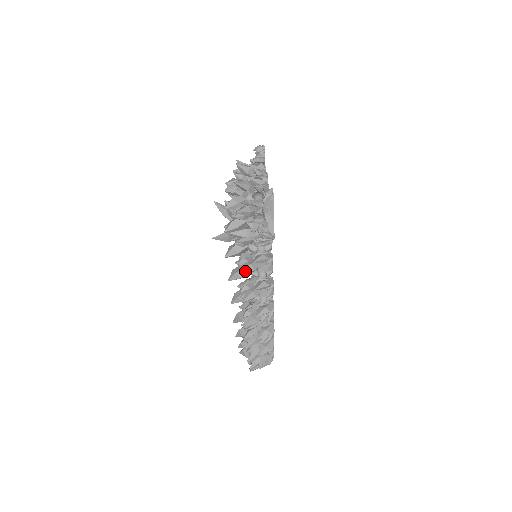
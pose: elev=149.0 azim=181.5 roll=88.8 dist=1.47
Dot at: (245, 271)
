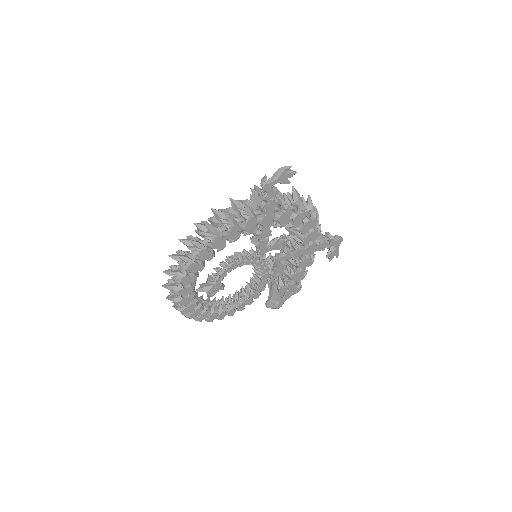
Dot at: (234, 200)
